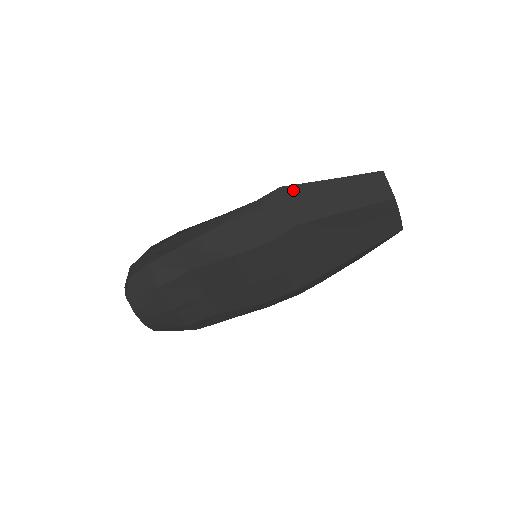
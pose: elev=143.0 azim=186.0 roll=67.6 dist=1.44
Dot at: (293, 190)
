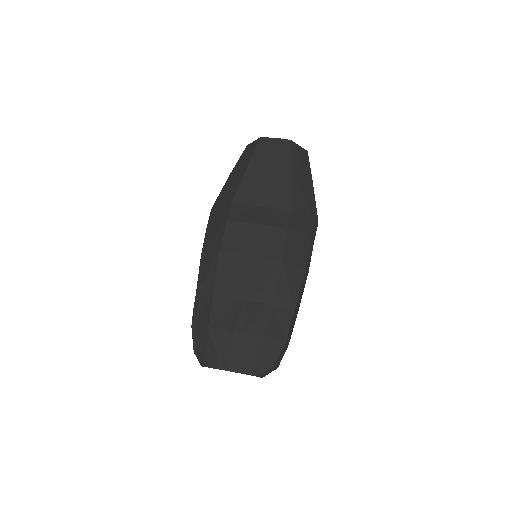
Dot at: (217, 201)
